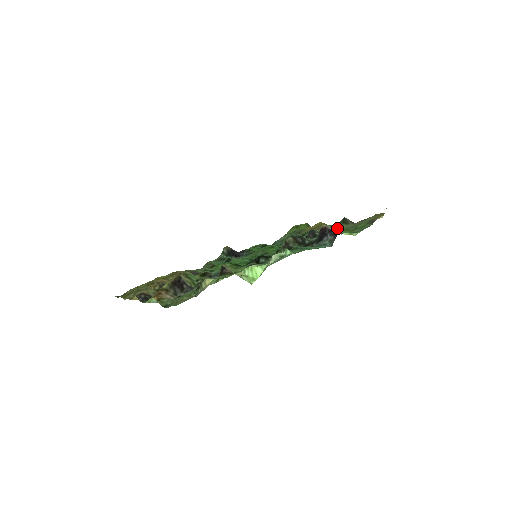
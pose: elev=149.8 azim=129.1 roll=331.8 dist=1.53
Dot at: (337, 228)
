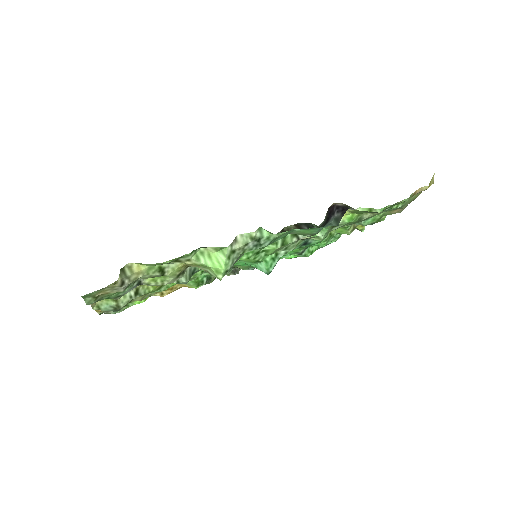
Dot at: occluded
